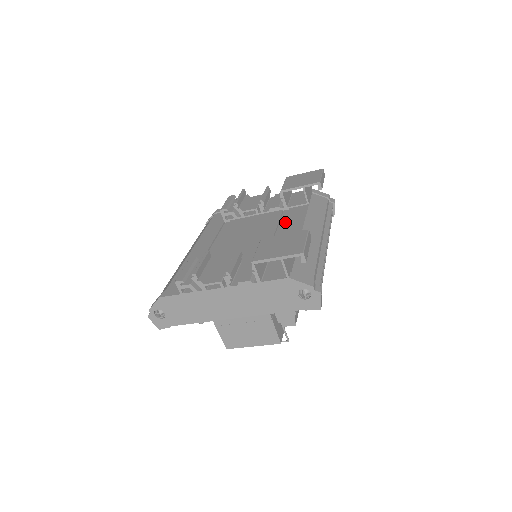
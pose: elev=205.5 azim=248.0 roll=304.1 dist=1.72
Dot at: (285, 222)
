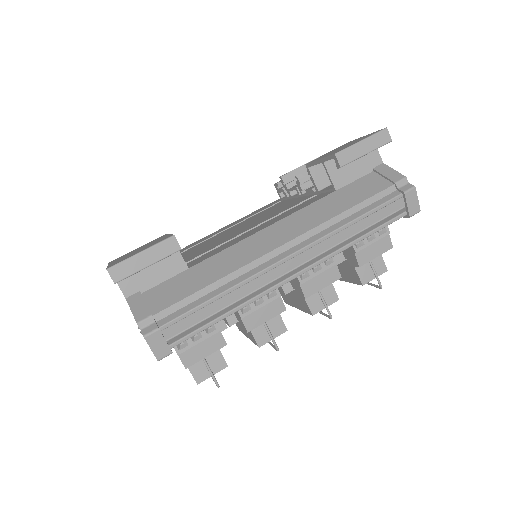
Dot at: occluded
